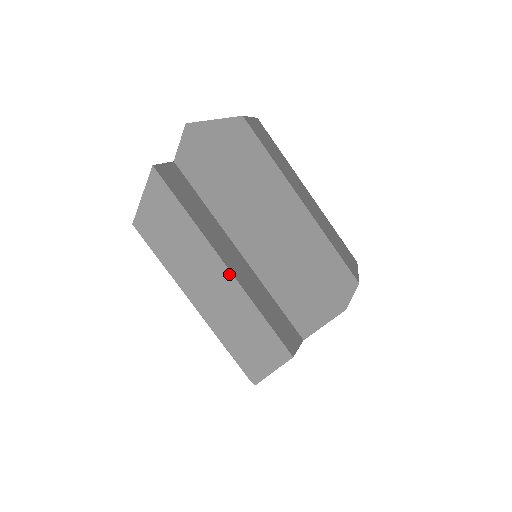
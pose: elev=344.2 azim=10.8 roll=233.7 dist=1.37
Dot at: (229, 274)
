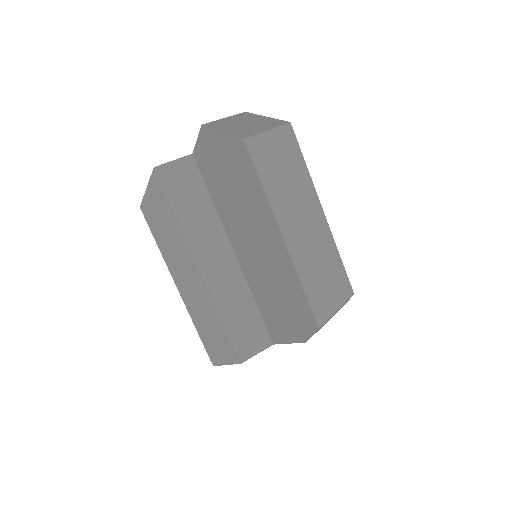
Dot at: (202, 279)
